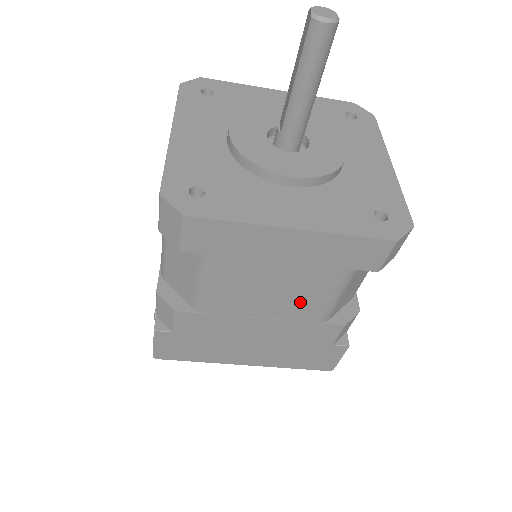
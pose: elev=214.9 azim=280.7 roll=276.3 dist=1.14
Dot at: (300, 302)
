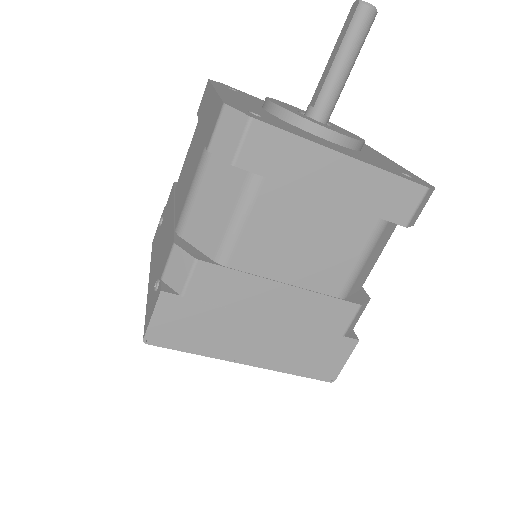
Dot at: (327, 263)
